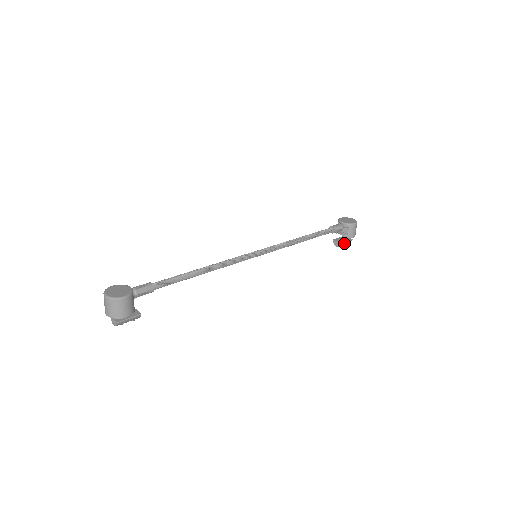
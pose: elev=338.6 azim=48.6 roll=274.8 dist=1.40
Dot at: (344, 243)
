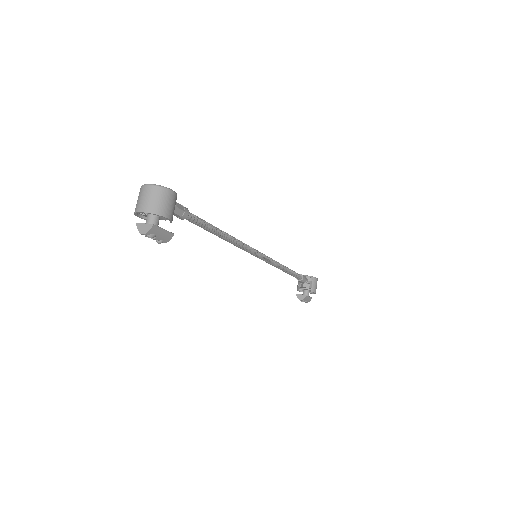
Dot at: (307, 298)
